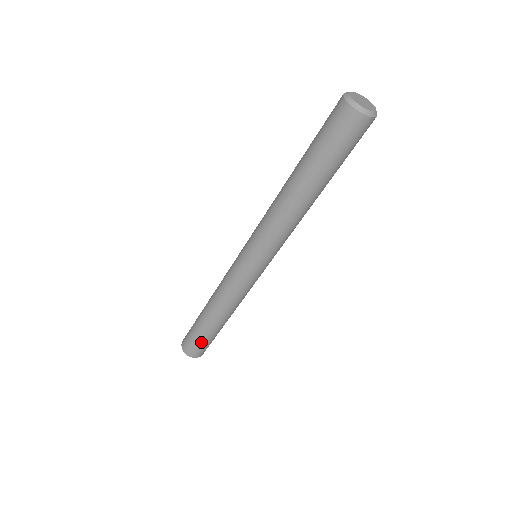
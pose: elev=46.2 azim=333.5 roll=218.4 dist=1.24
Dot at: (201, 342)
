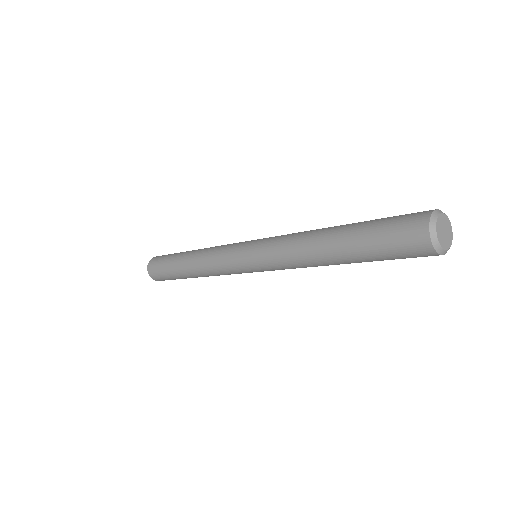
Dot at: (166, 276)
